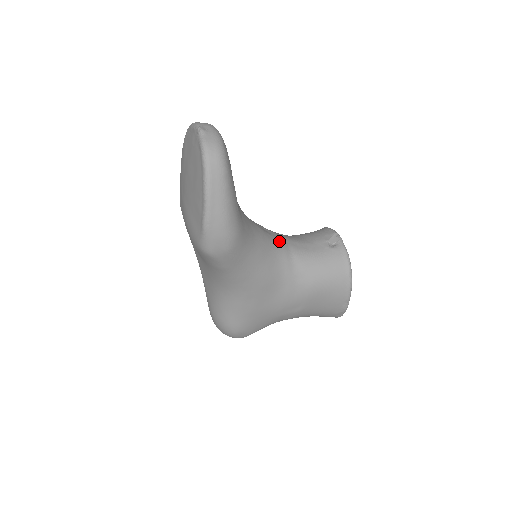
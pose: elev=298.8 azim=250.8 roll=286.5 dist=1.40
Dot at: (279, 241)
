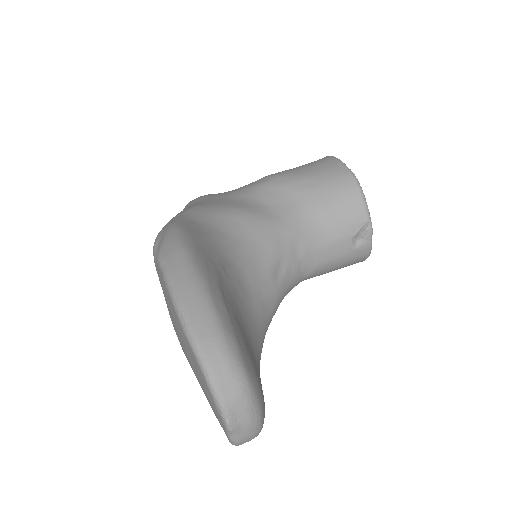
Dot at: (293, 275)
